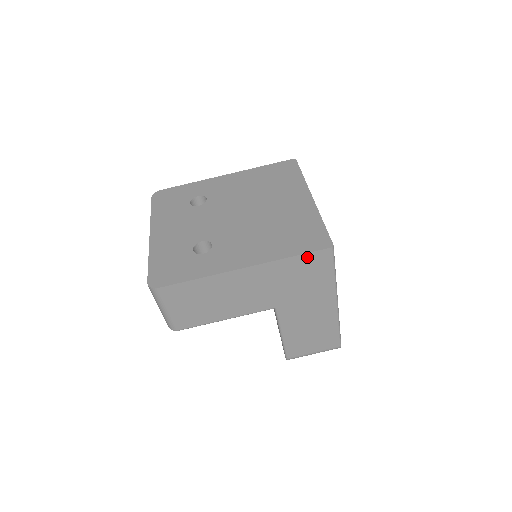
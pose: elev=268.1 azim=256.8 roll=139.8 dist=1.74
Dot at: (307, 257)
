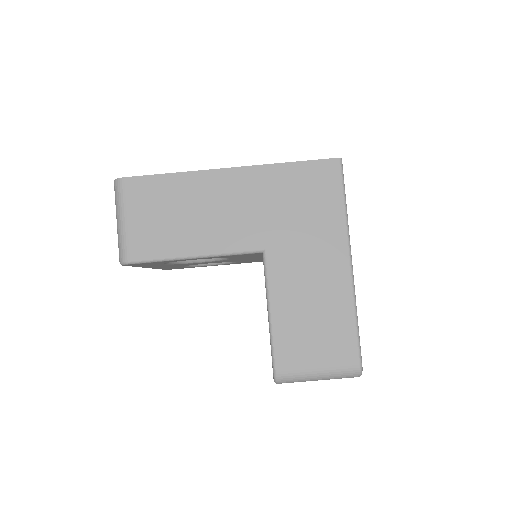
Dot at: (308, 167)
